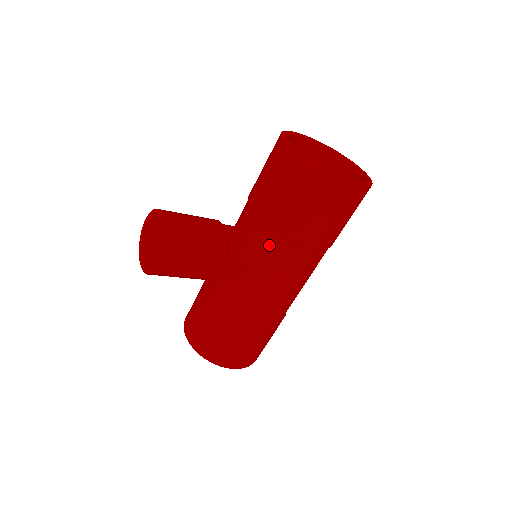
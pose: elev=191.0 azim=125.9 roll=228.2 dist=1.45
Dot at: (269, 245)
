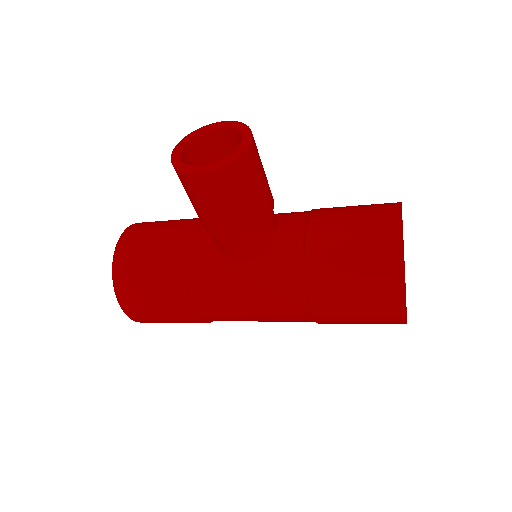
Dot at: (286, 268)
